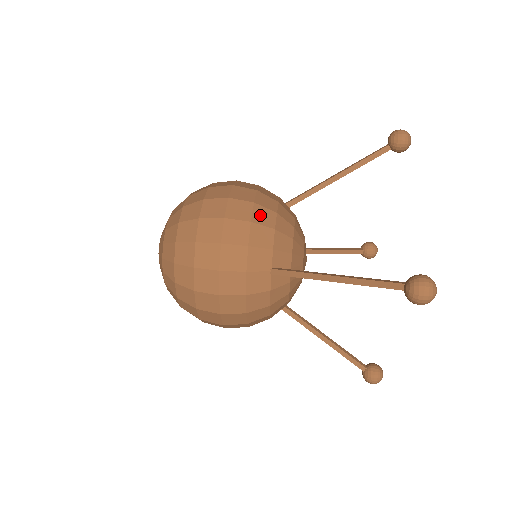
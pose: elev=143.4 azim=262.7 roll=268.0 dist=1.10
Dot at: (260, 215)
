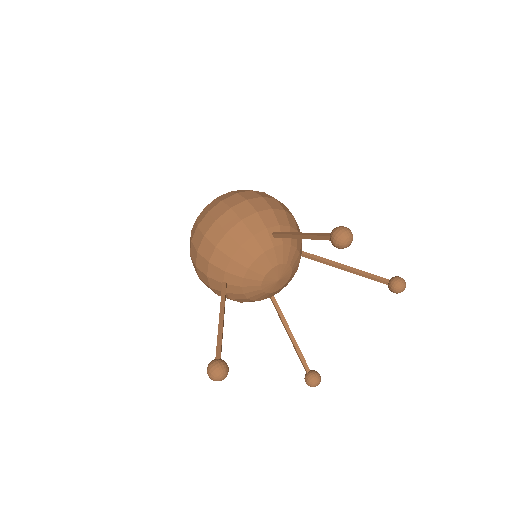
Dot at: (226, 244)
